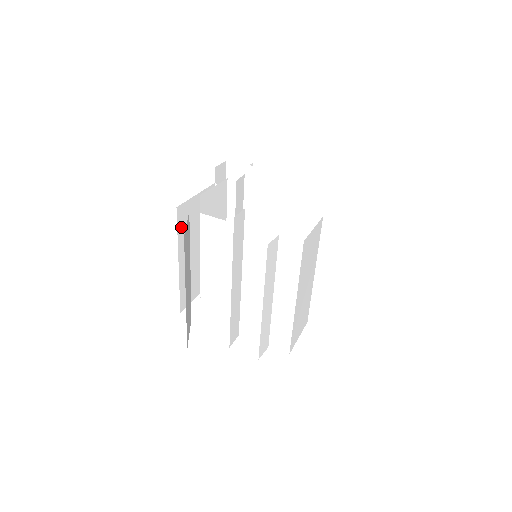
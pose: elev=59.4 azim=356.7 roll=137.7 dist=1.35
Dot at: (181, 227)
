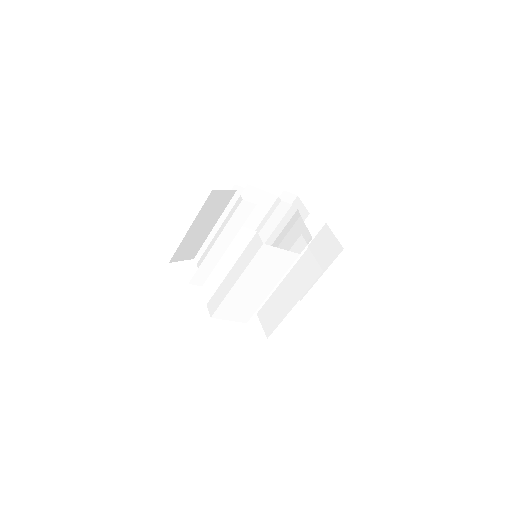
Dot at: (230, 200)
